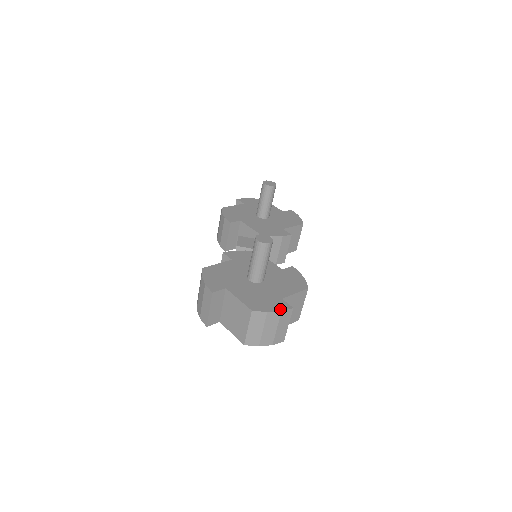
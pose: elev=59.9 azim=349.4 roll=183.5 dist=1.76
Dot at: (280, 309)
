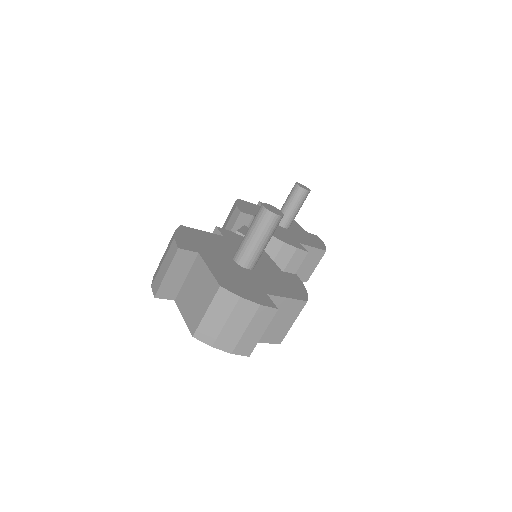
Dot at: (259, 302)
